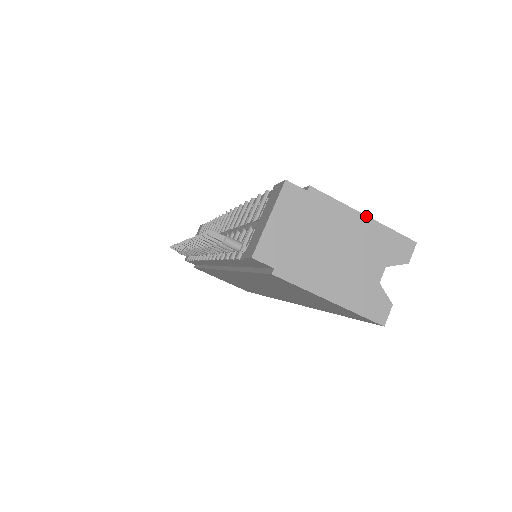
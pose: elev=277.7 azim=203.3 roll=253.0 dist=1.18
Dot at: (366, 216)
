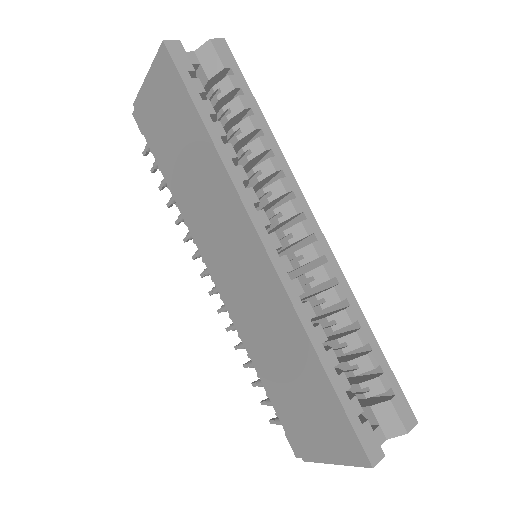
Dot at: occluded
